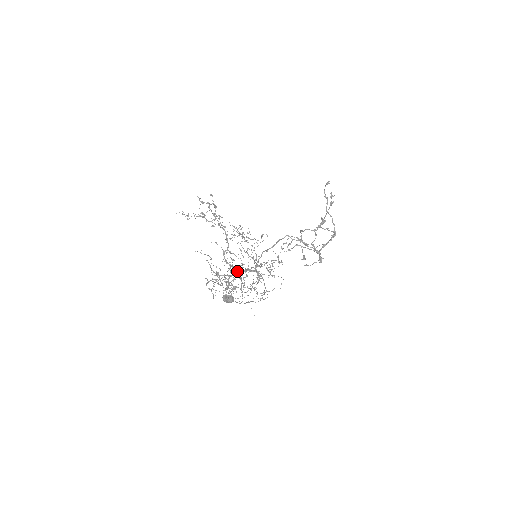
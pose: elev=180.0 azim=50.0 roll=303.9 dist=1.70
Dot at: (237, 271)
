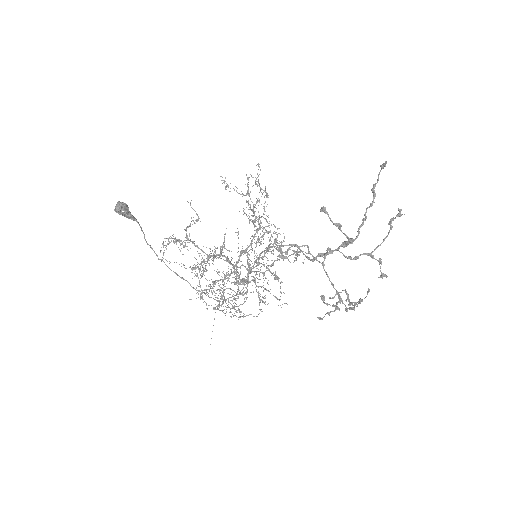
Dot at: (232, 272)
